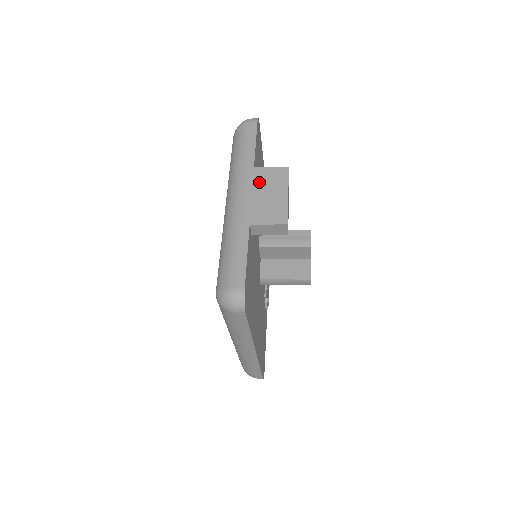
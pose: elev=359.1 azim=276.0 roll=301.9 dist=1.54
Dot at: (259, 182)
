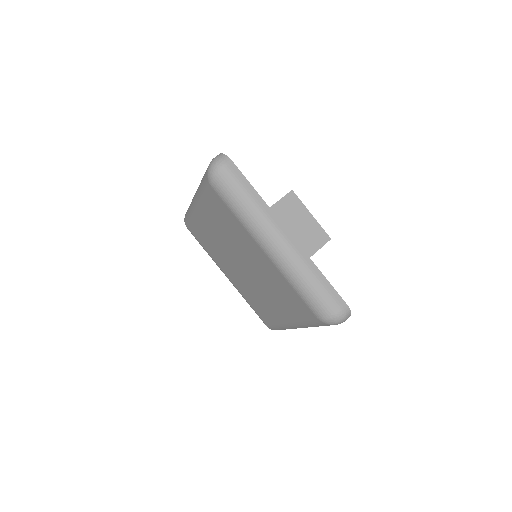
Dot at: (285, 218)
